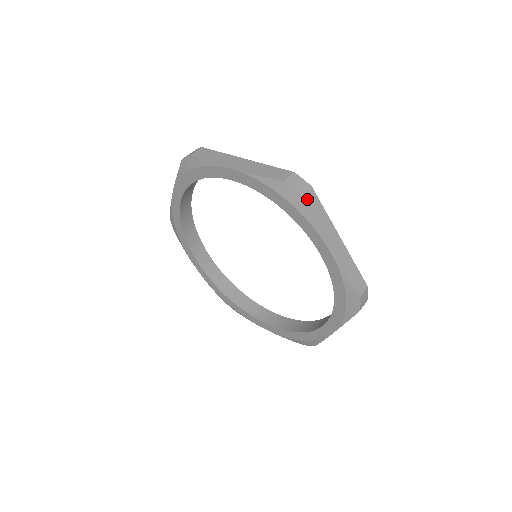
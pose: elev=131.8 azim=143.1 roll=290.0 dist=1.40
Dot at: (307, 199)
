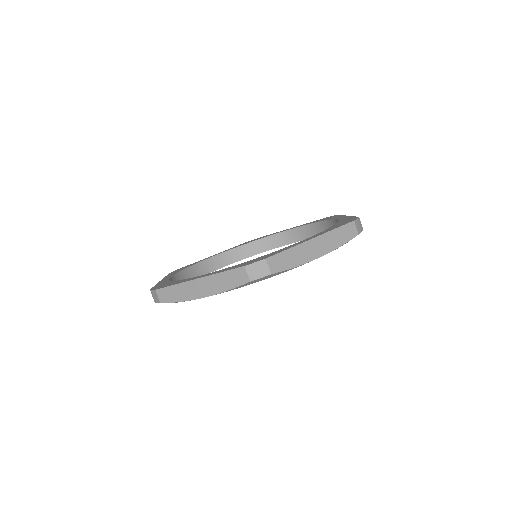
Dot at: occluded
